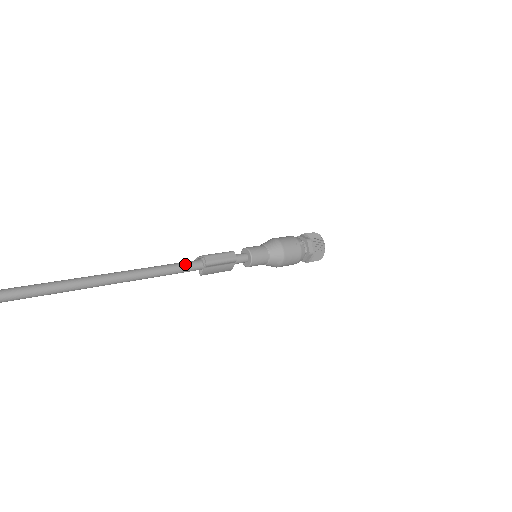
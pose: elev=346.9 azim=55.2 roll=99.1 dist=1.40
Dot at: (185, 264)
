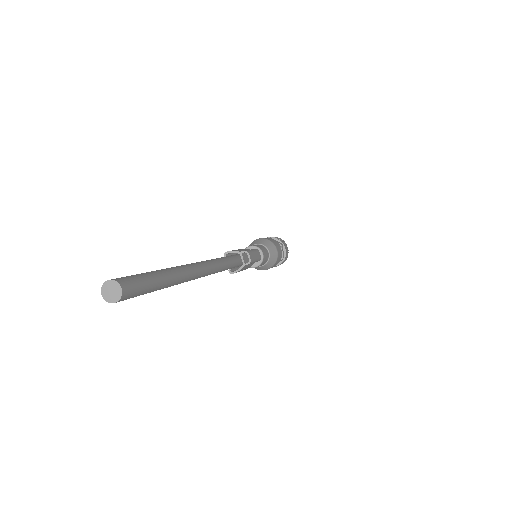
Dot at: (234, 259)
